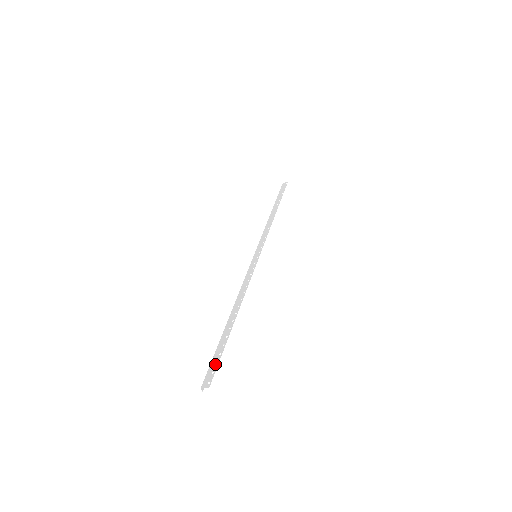
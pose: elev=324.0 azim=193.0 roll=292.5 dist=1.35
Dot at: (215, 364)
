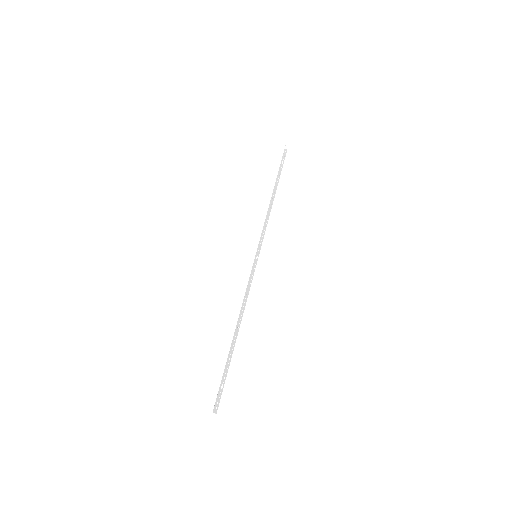
Dot at: (219, 387)
